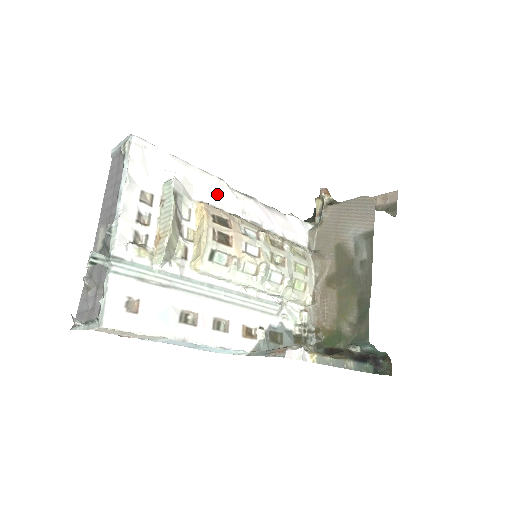
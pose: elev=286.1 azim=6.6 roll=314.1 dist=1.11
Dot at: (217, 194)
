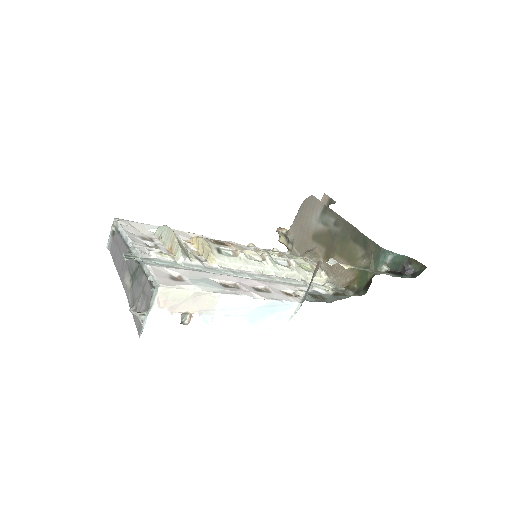
Dot at: occluded
